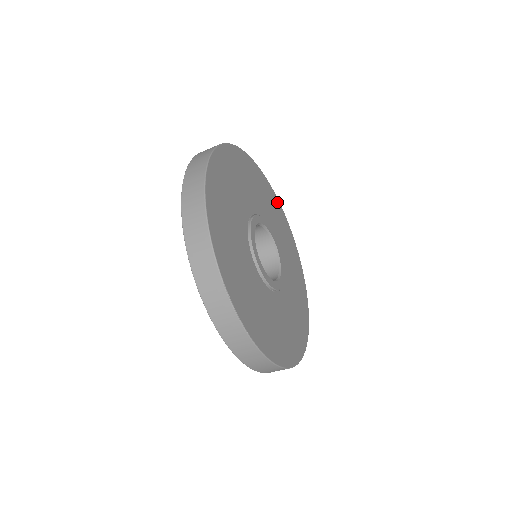
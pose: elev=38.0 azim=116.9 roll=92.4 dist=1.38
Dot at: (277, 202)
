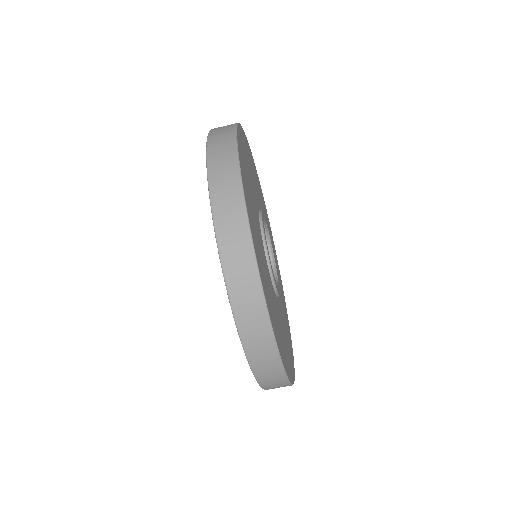
Dot at: (283, 293)
